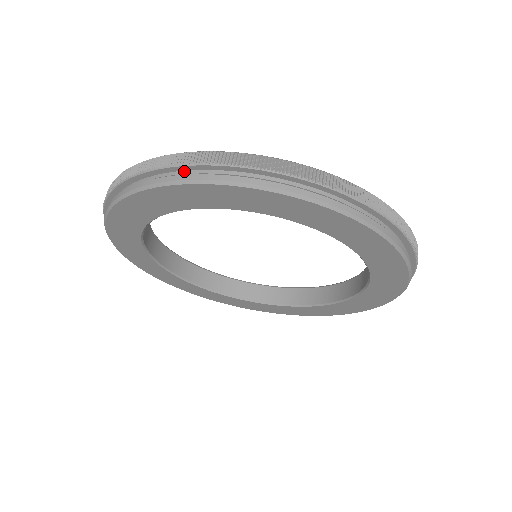
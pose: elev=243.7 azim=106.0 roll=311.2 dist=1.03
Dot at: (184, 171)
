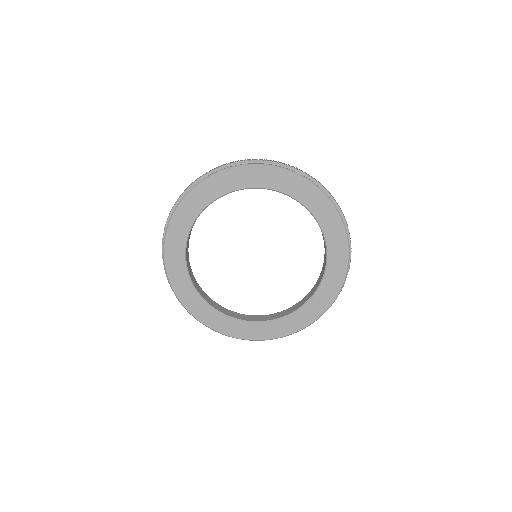
Dot at: occluded
